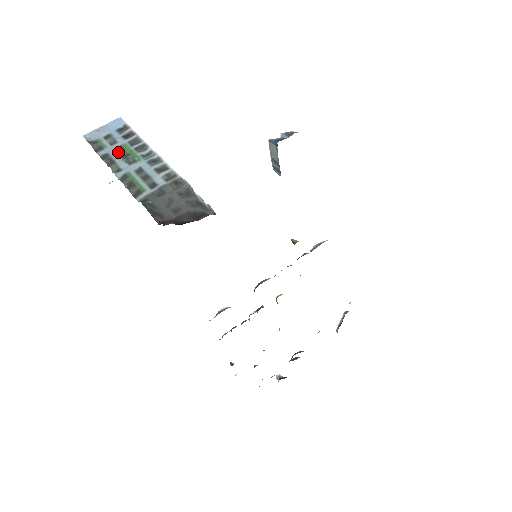
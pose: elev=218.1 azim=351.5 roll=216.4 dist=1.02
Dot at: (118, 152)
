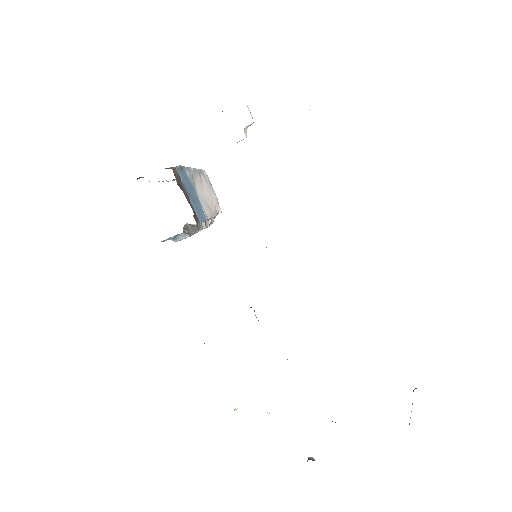
Dot at: occluded
